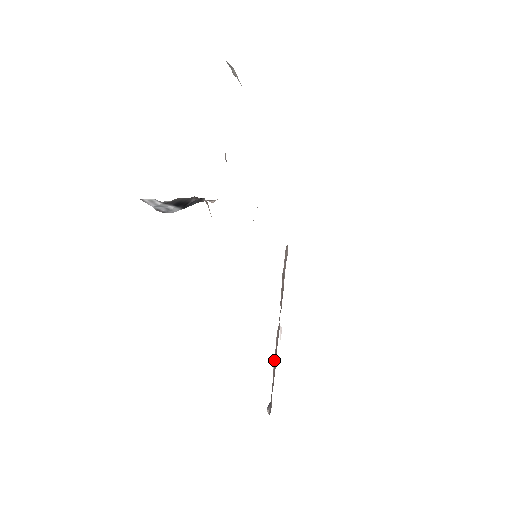
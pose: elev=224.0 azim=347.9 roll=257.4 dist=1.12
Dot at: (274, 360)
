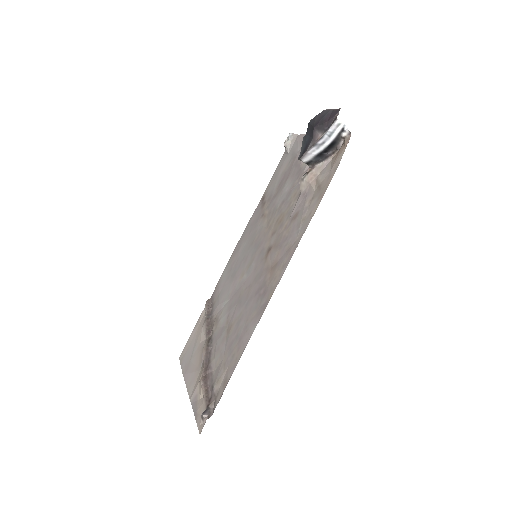
Dot at: (203, 377)
